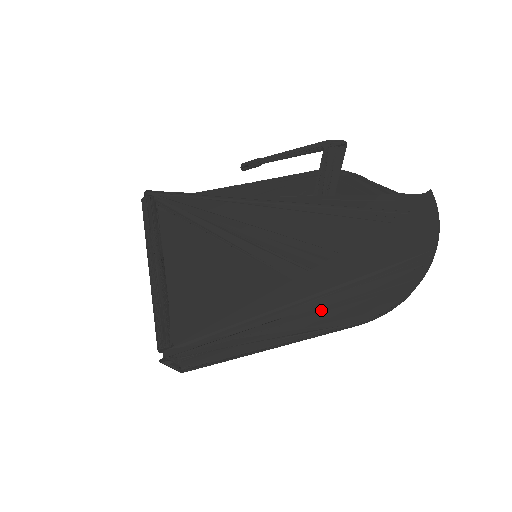
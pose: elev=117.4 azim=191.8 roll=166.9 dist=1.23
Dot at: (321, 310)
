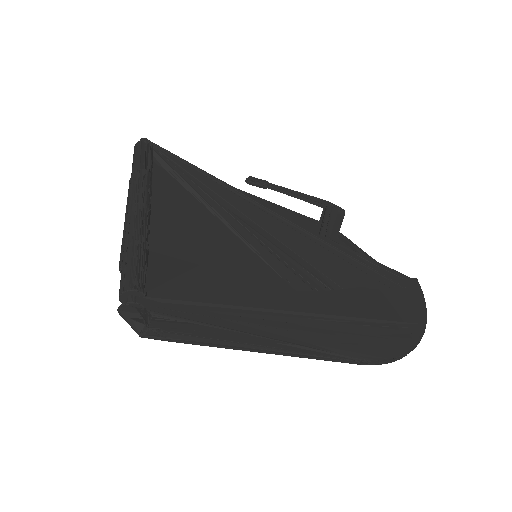
Dot at: (328, 332)
